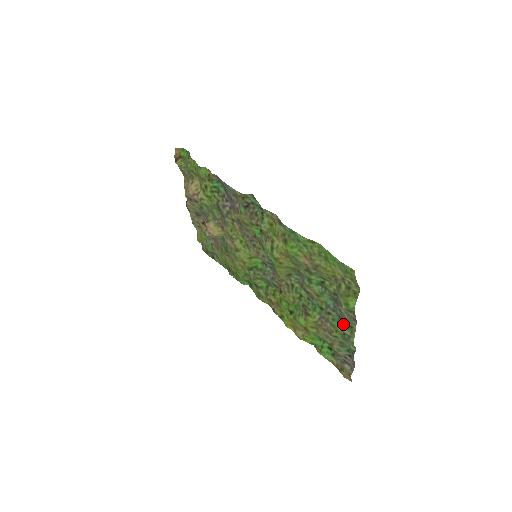
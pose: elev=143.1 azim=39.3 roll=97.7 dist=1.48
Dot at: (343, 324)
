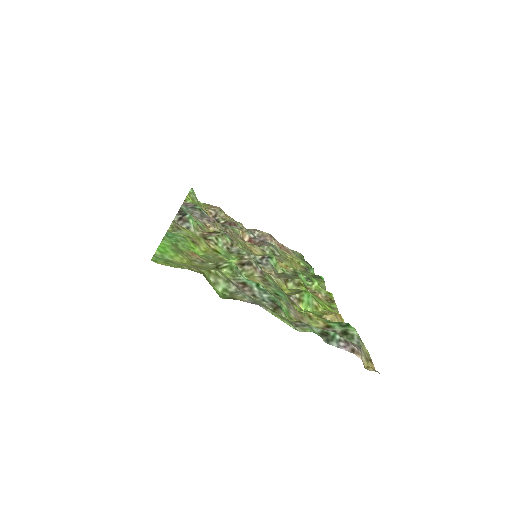
Dot at: (280, 308)
